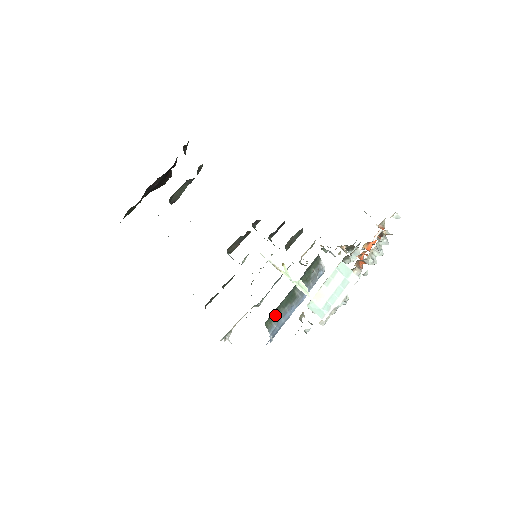
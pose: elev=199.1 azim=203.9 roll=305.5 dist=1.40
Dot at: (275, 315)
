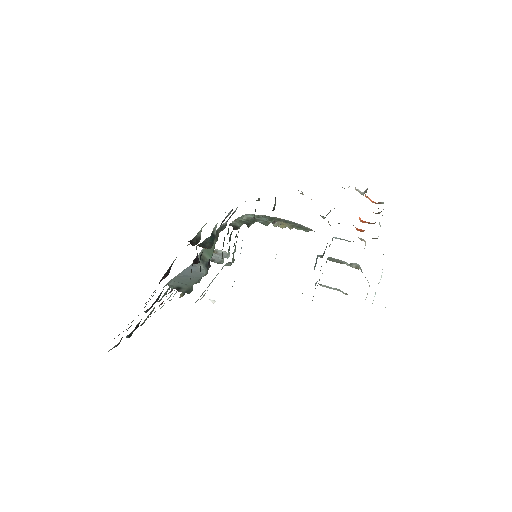
Dot at: occluded
